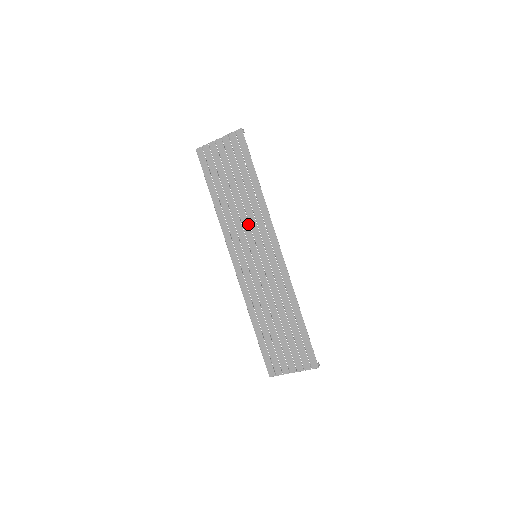
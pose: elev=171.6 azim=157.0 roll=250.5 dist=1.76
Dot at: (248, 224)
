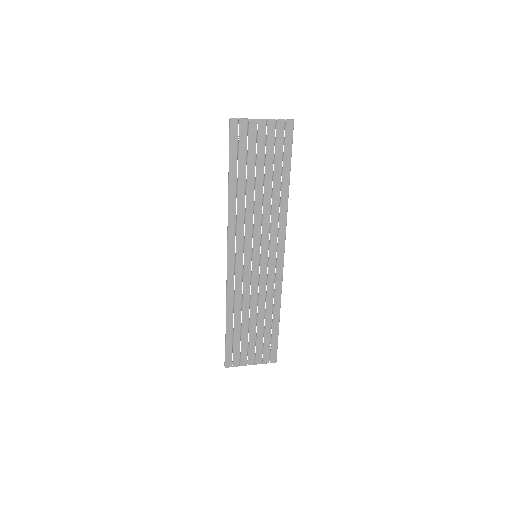
Dot at: (261, 223)
